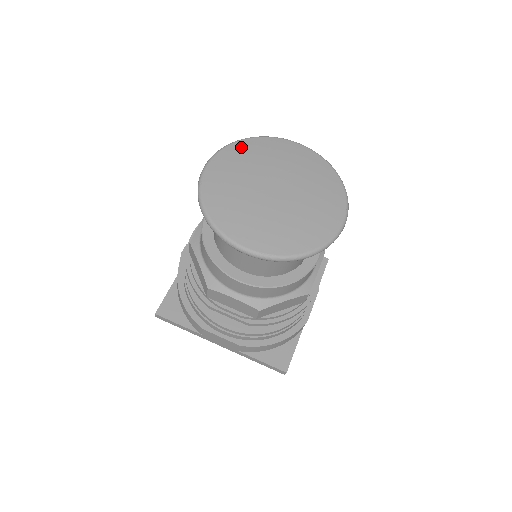
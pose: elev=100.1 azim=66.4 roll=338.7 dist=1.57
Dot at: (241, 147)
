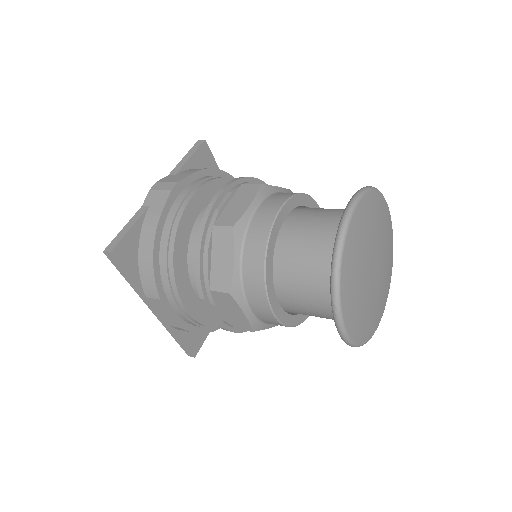
Dot at: (373, 200)
